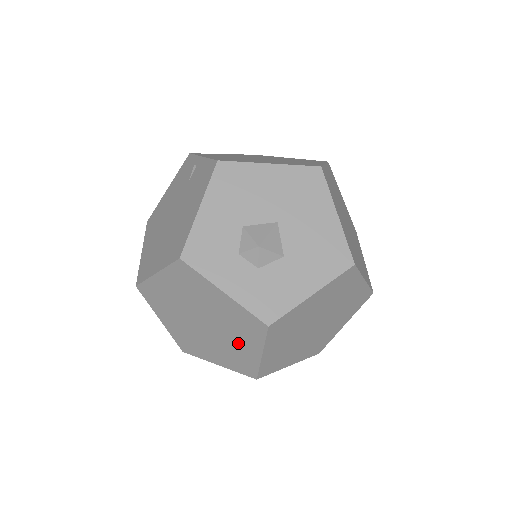
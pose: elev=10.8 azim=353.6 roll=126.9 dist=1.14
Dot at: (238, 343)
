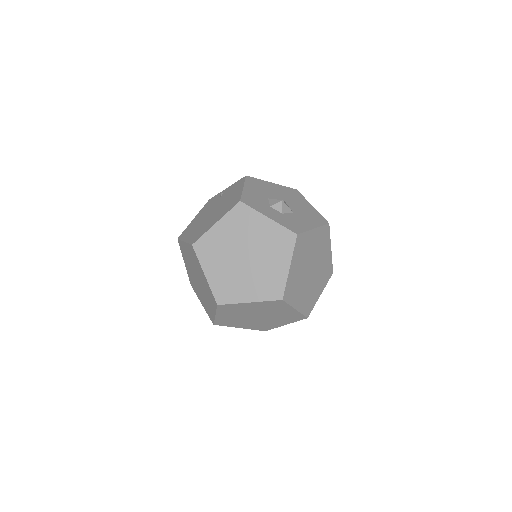
Dot at: (272, 264)
